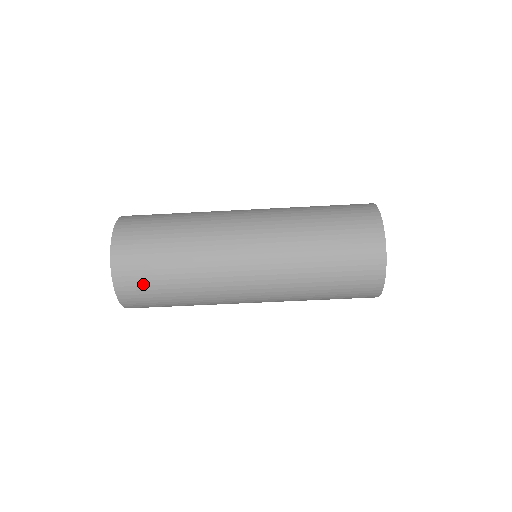
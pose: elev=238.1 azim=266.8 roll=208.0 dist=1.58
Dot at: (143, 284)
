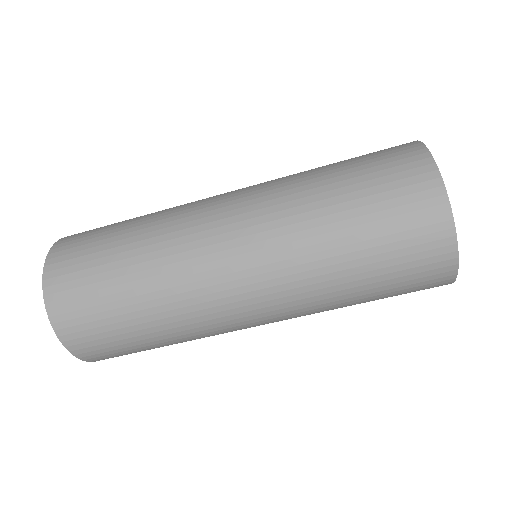
Dot at: (117, 352)
